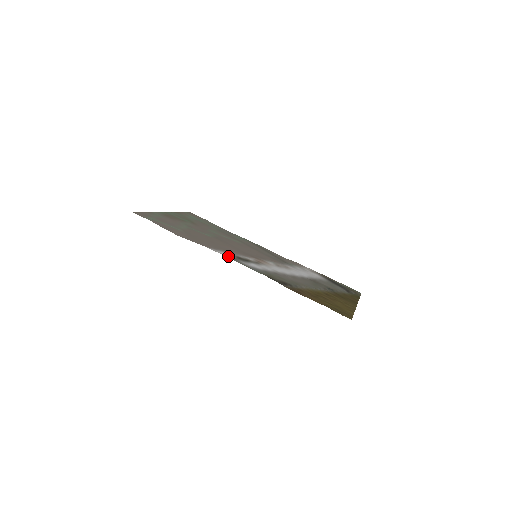
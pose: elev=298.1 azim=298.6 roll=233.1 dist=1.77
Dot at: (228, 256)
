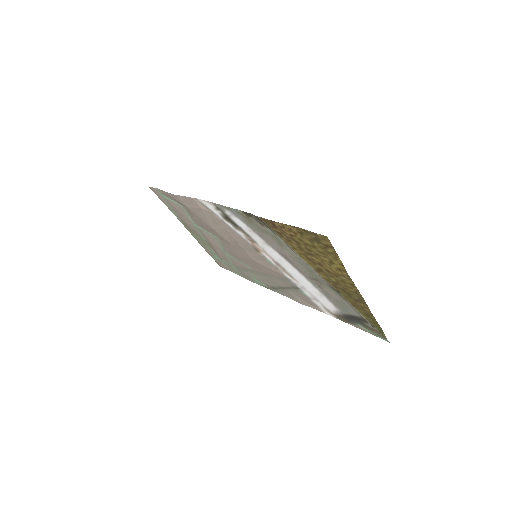
Dot at: (213, 205)
